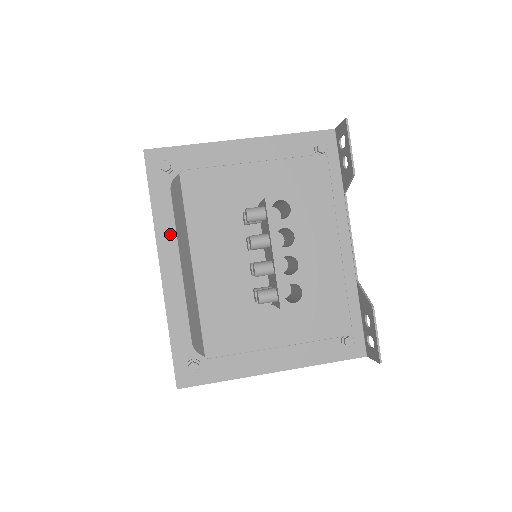
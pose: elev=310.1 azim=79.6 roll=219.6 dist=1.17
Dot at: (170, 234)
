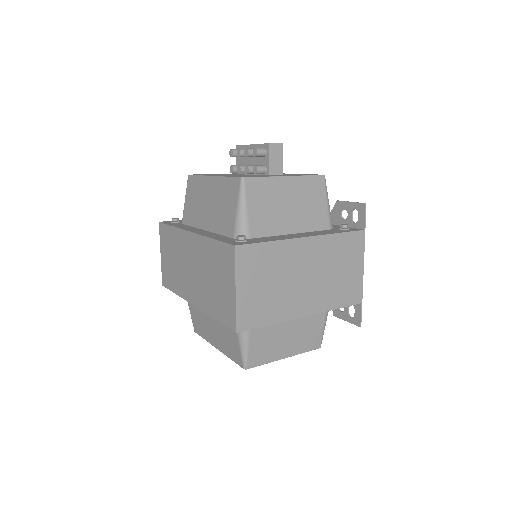
Dot at: (190, 228)
